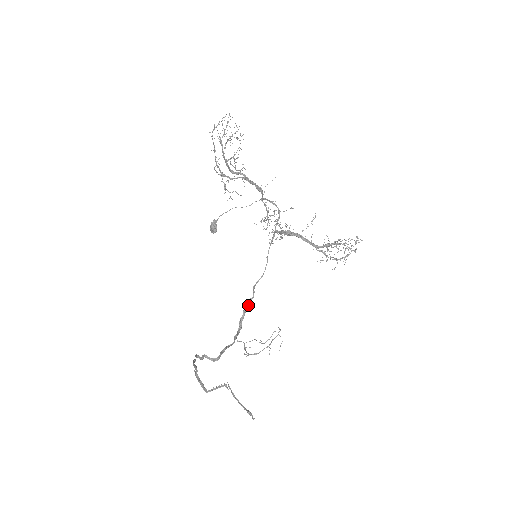
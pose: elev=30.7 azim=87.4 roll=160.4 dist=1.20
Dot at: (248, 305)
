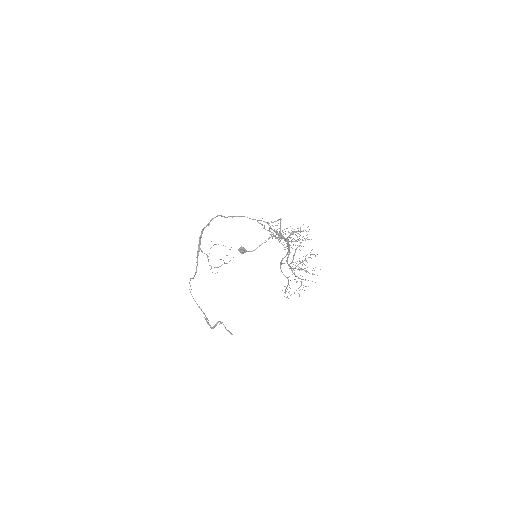
Dot at: occluded
